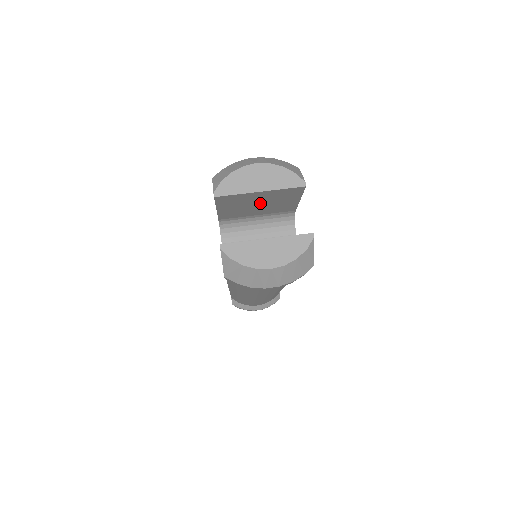
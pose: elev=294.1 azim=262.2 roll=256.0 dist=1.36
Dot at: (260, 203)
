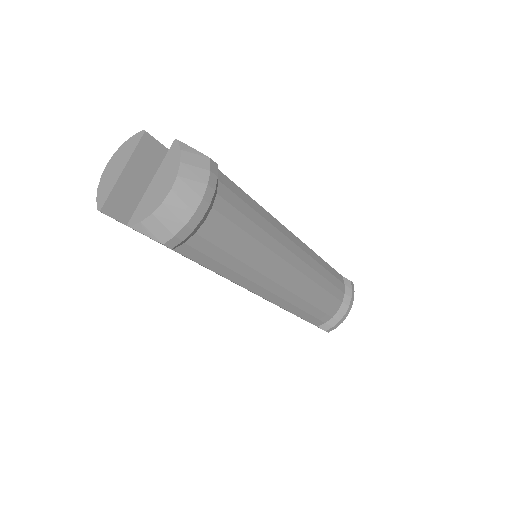
Dot at: occluded
